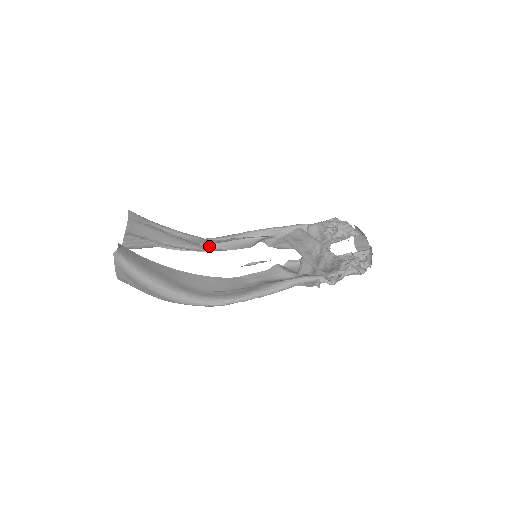
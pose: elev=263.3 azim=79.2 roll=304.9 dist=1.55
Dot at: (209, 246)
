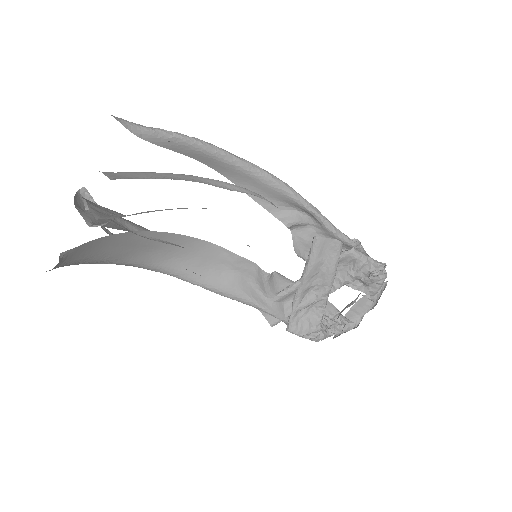
Dot at: (228, 171)
